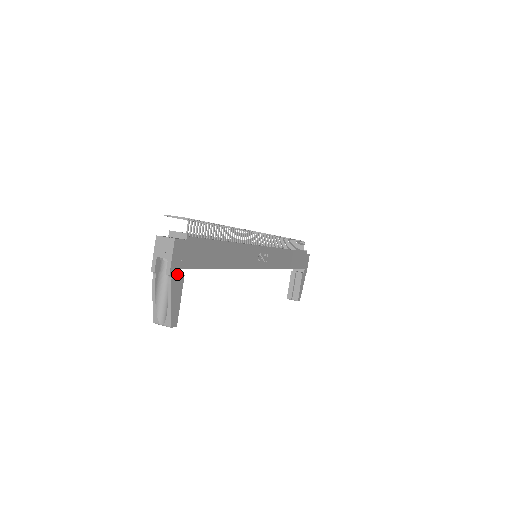
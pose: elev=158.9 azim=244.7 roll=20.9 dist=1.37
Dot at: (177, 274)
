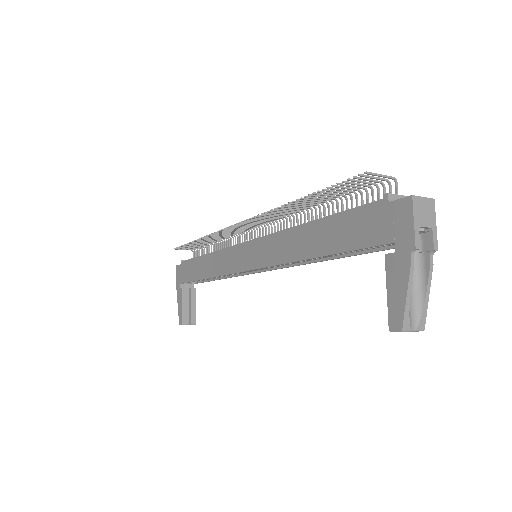
Dot at: (421, 252)
